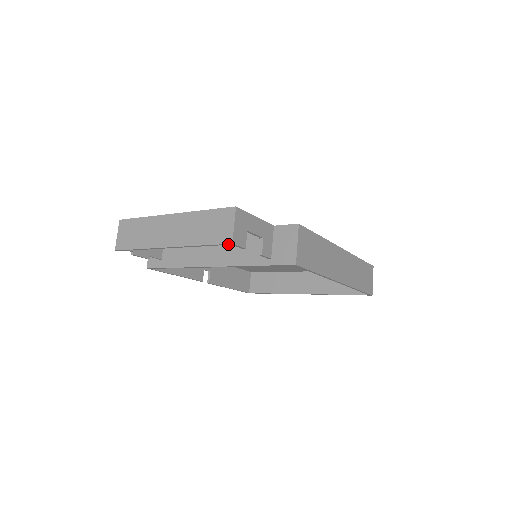
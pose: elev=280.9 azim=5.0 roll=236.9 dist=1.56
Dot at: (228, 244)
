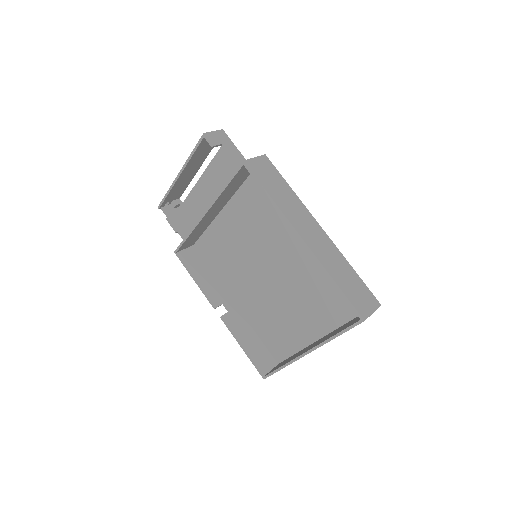
Dot at: (202, 137)
